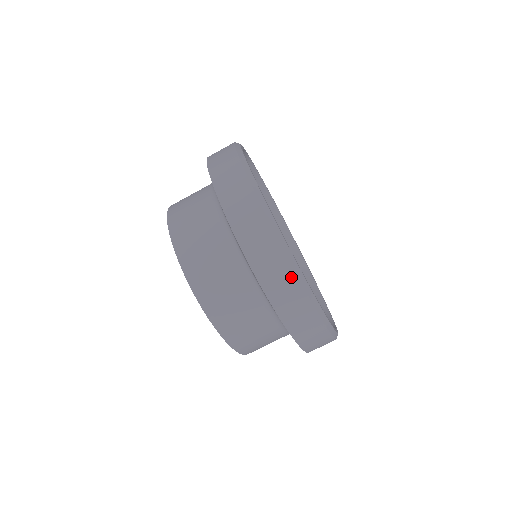
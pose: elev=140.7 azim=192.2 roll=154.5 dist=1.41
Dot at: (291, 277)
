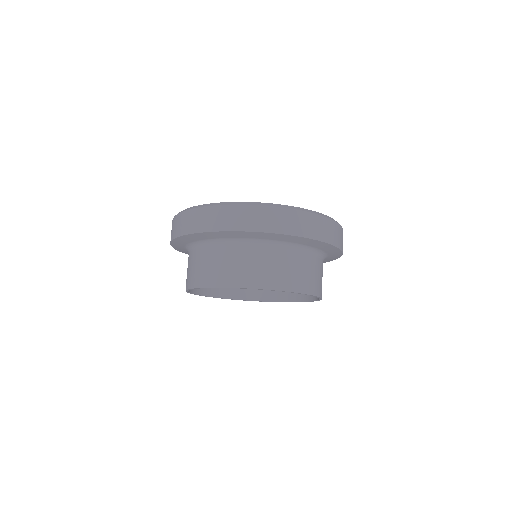
Dot at: (290, 213)
